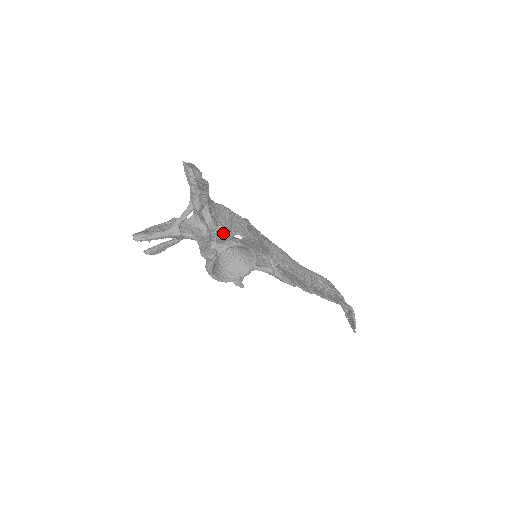
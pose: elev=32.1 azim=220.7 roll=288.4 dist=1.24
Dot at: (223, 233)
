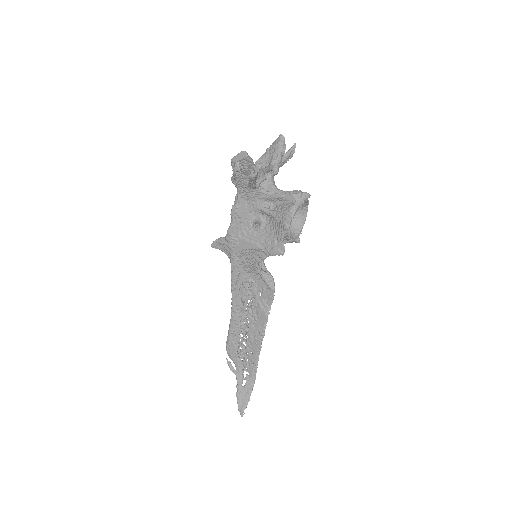
Dot at: occluded
